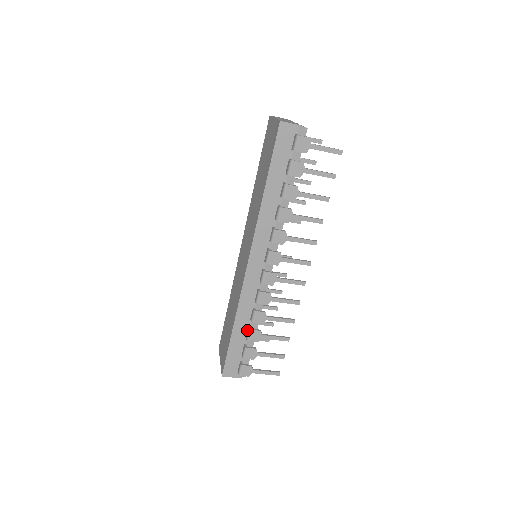
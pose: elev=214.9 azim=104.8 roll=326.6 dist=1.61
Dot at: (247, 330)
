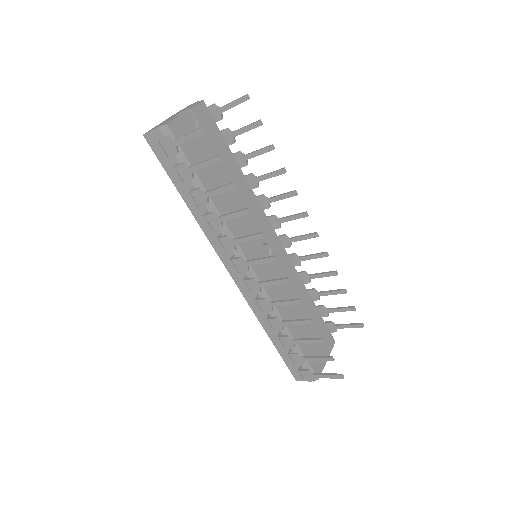
Dot at: occluded
